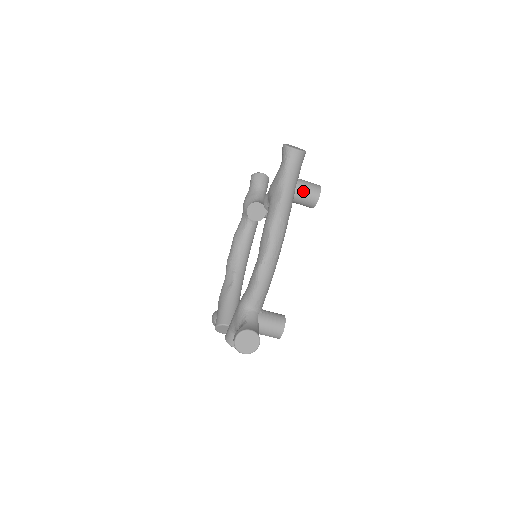
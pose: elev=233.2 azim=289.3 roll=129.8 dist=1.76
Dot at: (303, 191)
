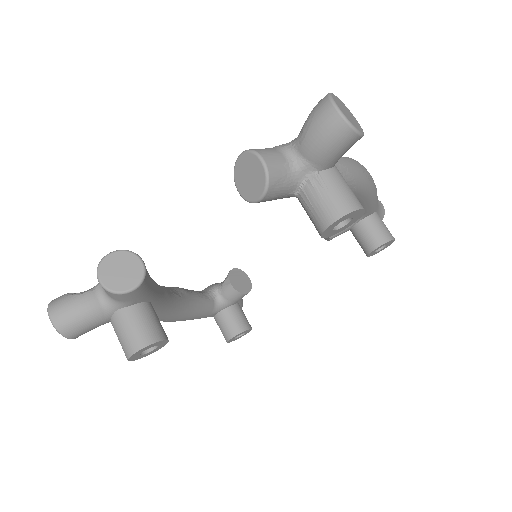
Dot at: occluded
